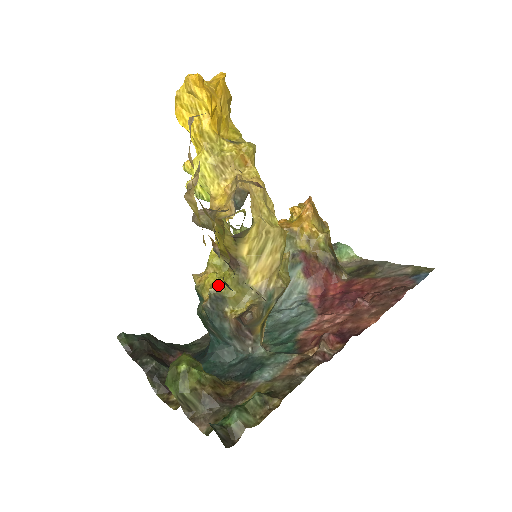
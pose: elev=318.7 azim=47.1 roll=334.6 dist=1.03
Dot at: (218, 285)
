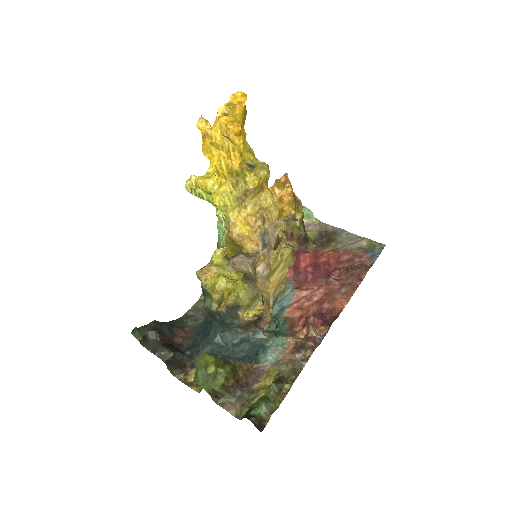
Dot at: (235, 297)
